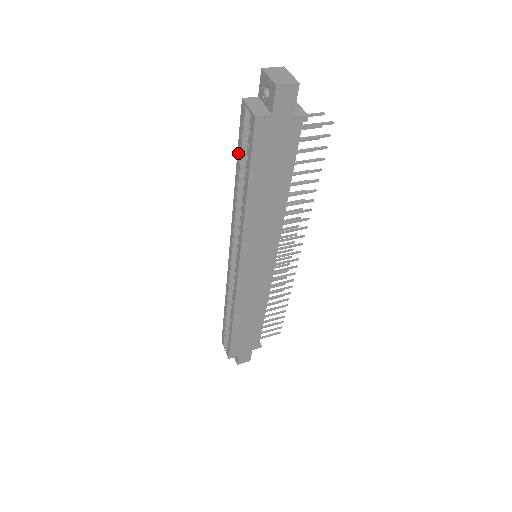
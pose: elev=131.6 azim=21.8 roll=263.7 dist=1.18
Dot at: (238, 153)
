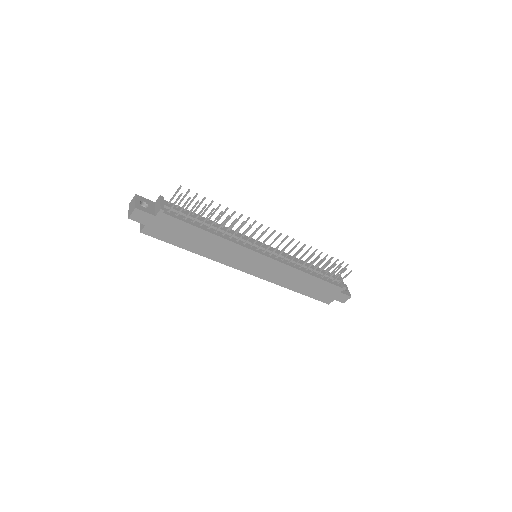
Dot at: occluded
